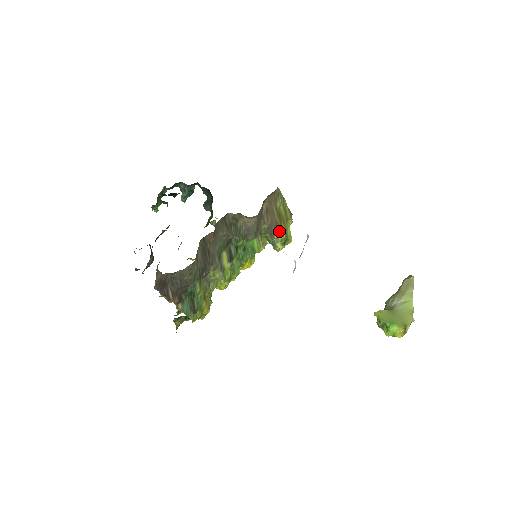
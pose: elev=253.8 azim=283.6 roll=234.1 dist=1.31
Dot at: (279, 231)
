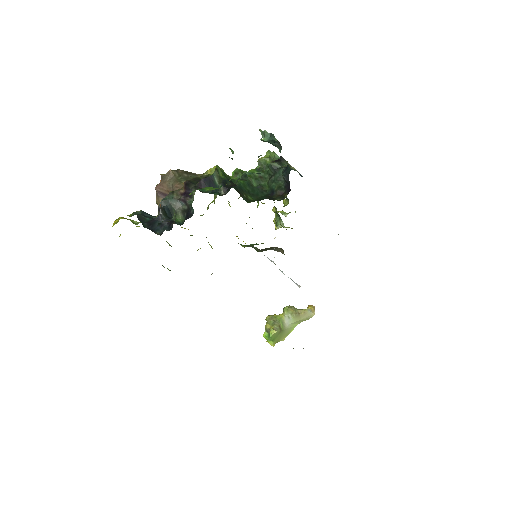
Dot at: (292, 228)
